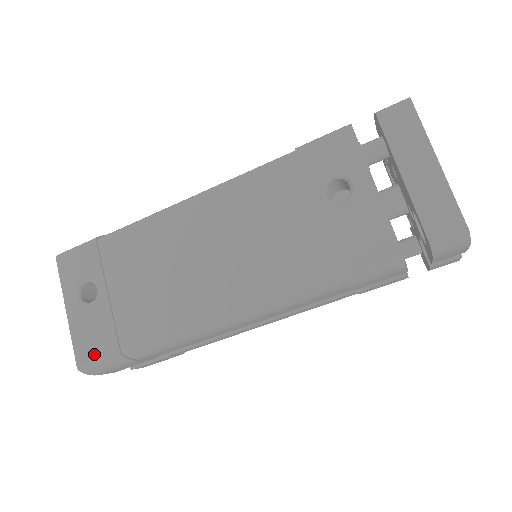
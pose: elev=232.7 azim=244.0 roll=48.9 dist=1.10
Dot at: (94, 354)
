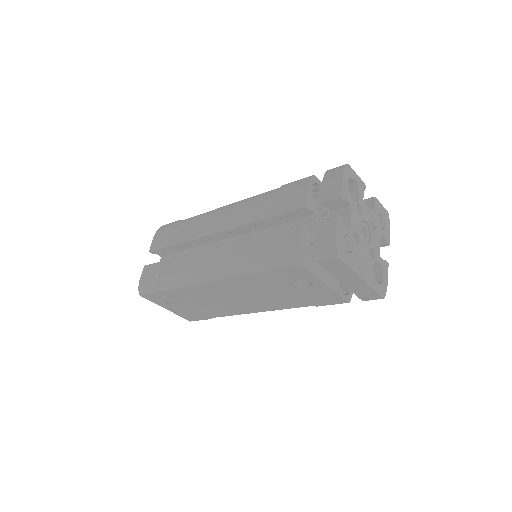
Dot at: (196, 319)
